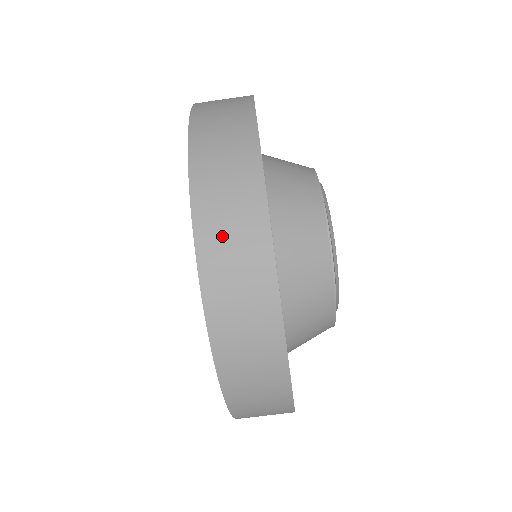
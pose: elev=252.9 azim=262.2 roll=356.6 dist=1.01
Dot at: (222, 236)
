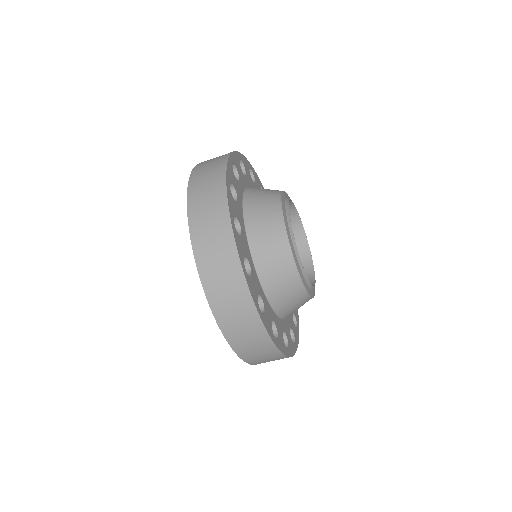
Dot at: occluded
